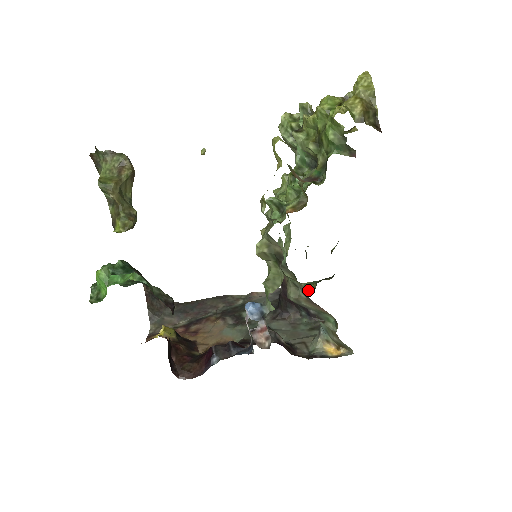
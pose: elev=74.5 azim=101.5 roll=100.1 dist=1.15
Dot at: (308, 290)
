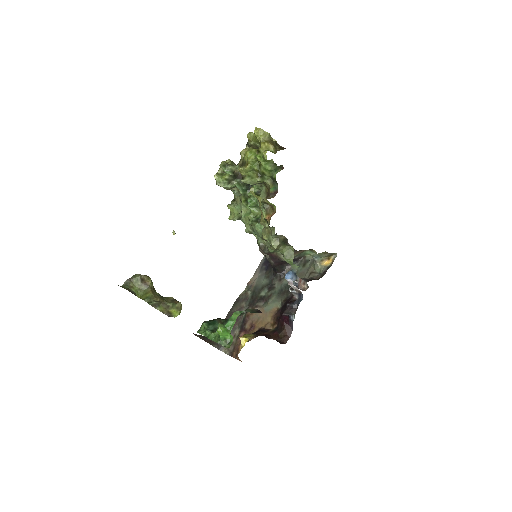
Dot at: occluded
